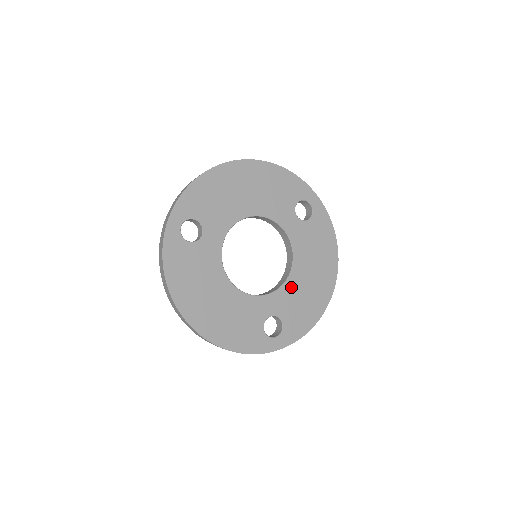
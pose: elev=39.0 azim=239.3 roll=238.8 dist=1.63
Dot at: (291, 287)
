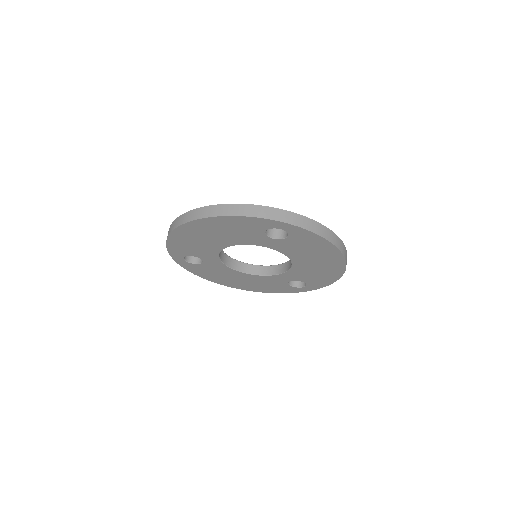
Dot at: (299, 269)
